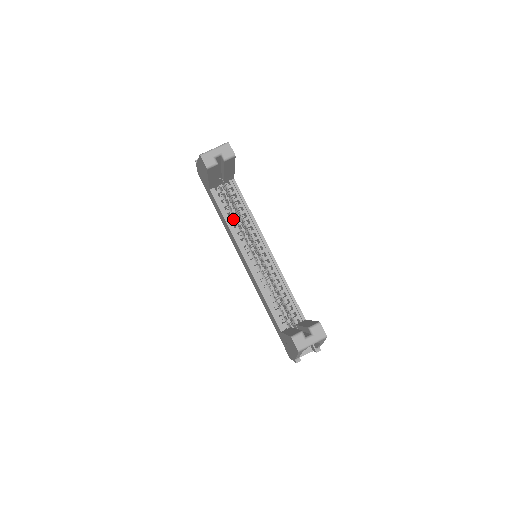
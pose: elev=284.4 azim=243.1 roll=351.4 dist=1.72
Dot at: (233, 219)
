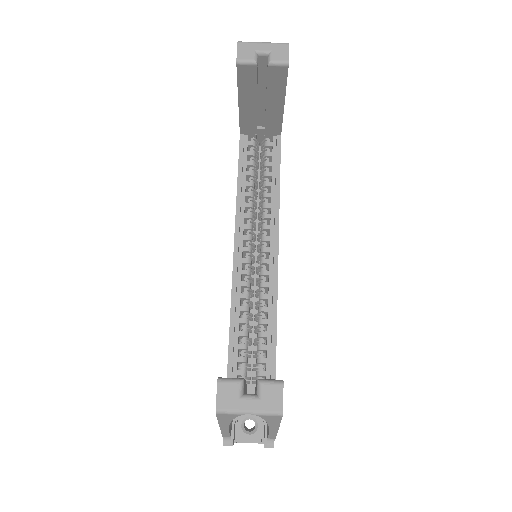
Dot at: (250, 187)
